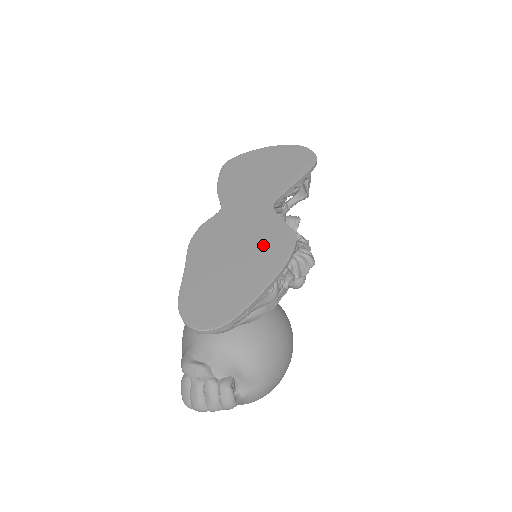
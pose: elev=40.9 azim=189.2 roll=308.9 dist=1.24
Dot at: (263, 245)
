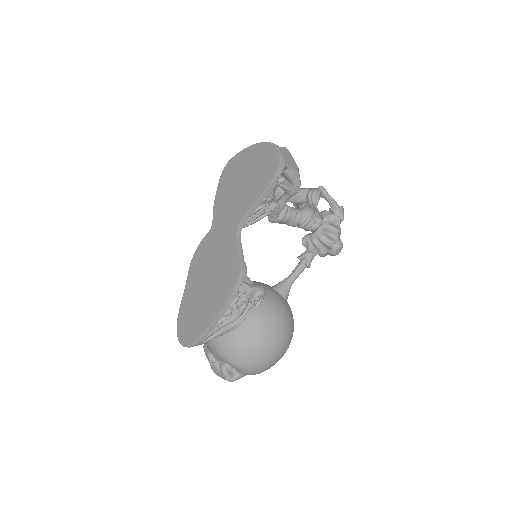
Dot at: (222, 276)
